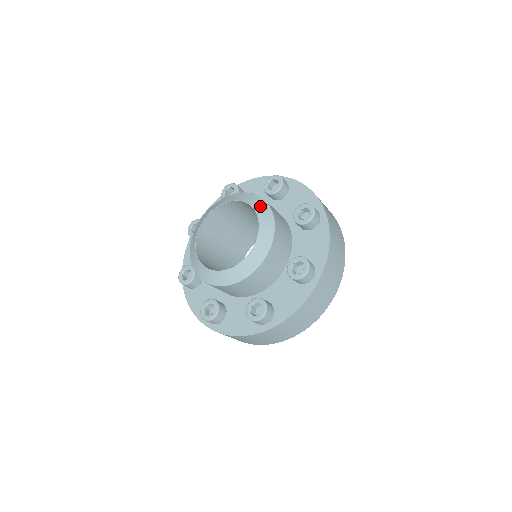
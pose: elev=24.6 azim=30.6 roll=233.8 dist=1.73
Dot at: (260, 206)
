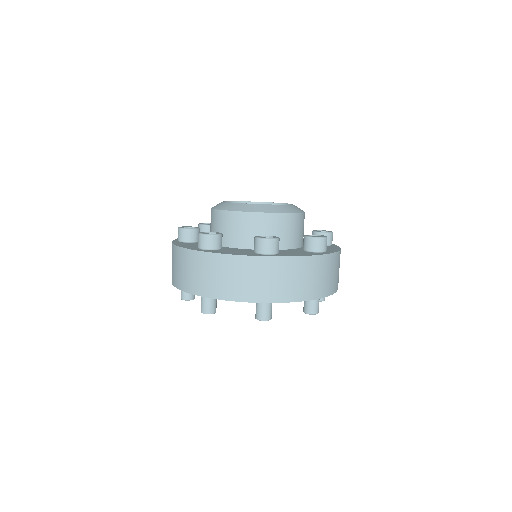
Dot at: (297, 208)
